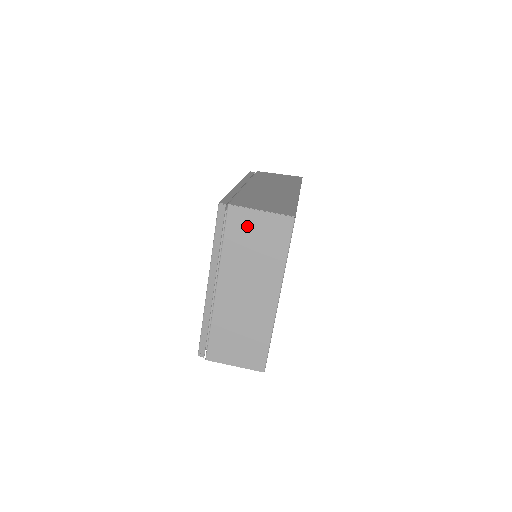
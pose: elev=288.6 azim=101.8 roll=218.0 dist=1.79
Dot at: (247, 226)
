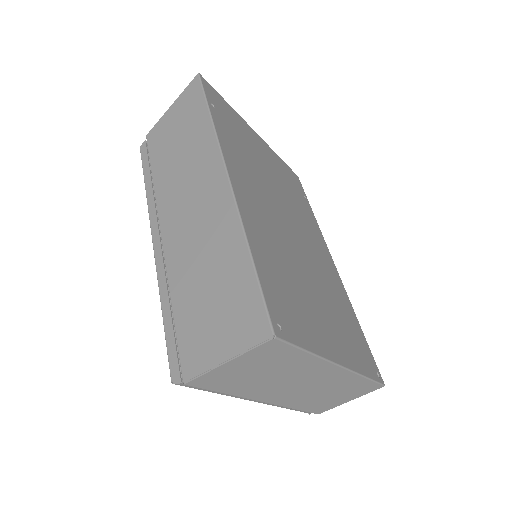
Dot at: (230, 375)
